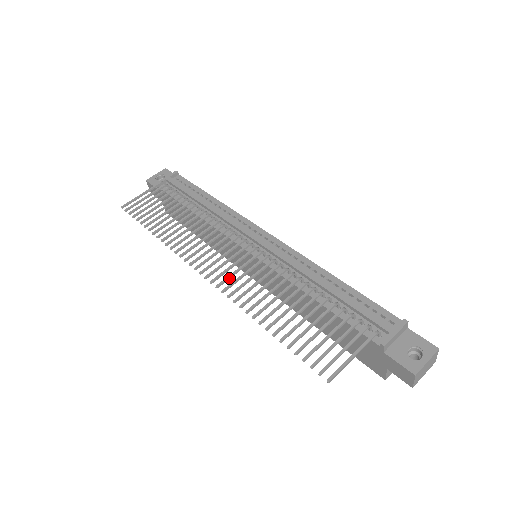
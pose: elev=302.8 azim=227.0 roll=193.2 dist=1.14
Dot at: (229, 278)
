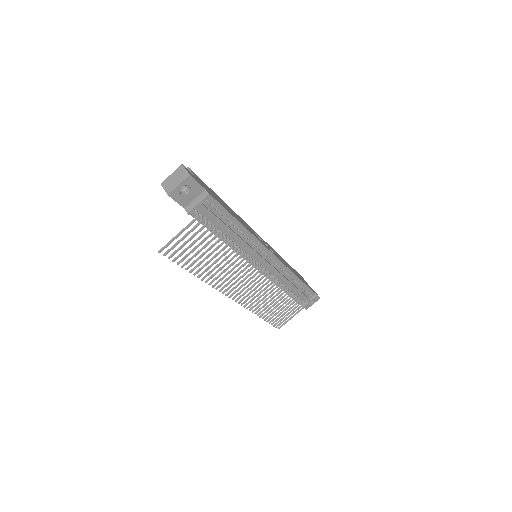
Dot at: occluded
